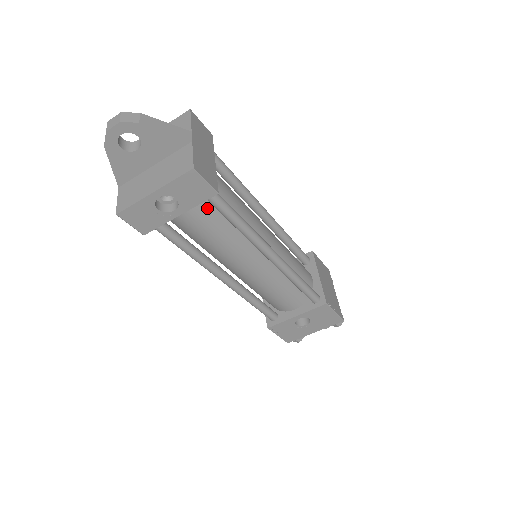
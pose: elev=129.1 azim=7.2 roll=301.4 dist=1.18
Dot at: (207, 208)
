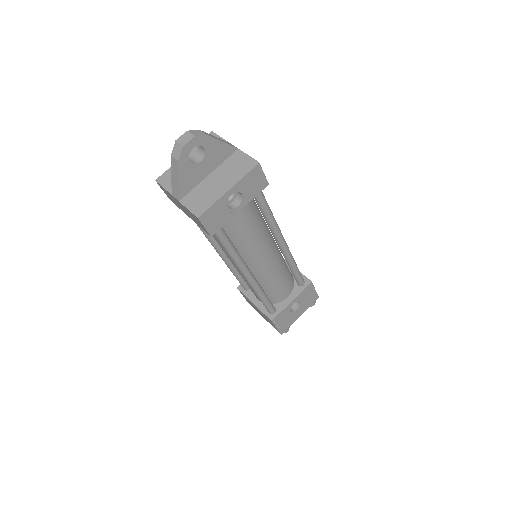
Dot at: (249, 205)
